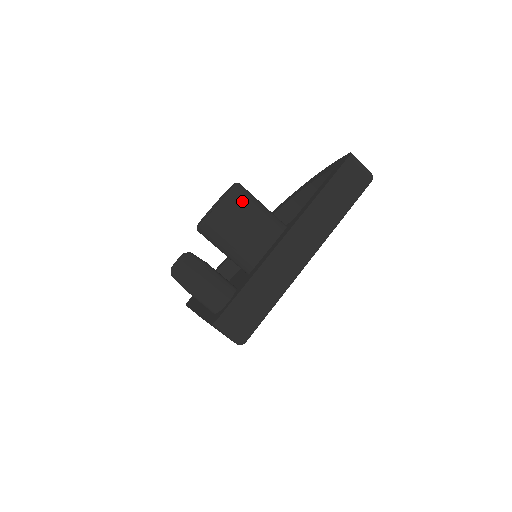
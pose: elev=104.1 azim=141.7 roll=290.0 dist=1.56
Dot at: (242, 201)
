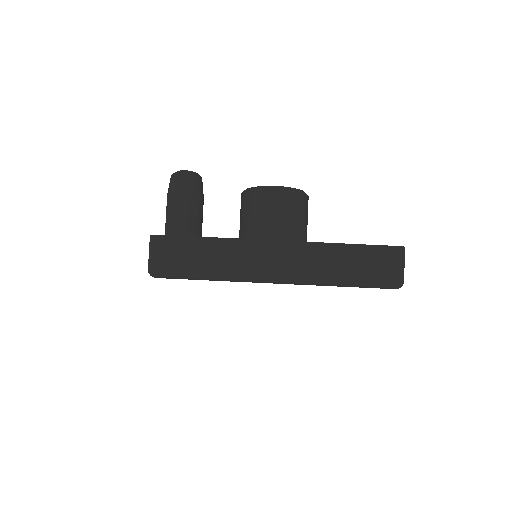
Dot at: (291, 204)
